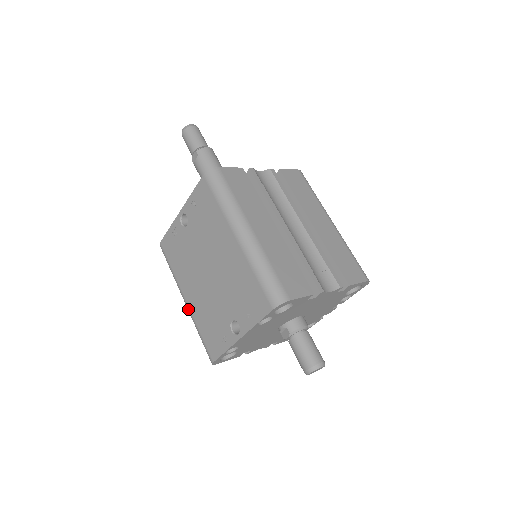
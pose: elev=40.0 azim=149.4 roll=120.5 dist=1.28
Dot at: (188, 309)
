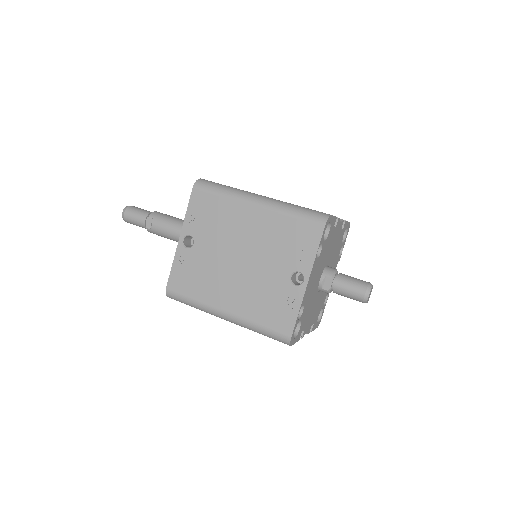
Dot at: (234, 317)
